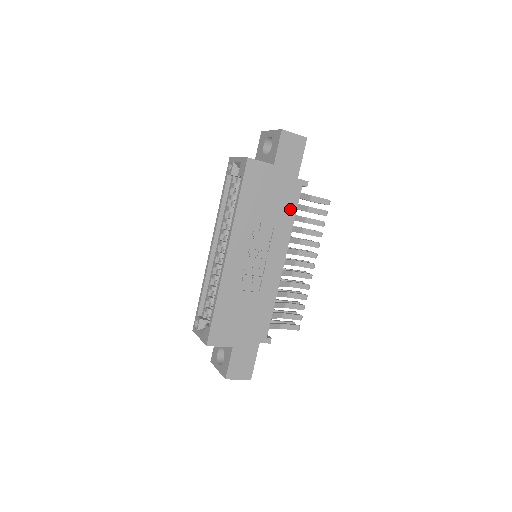
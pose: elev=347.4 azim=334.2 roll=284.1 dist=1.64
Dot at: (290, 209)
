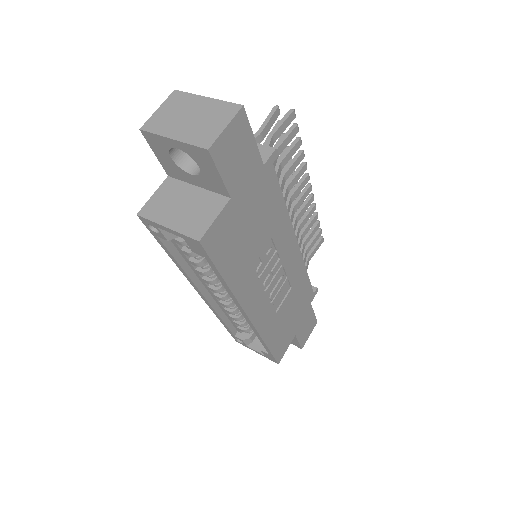
Dot at: (275, 202)
